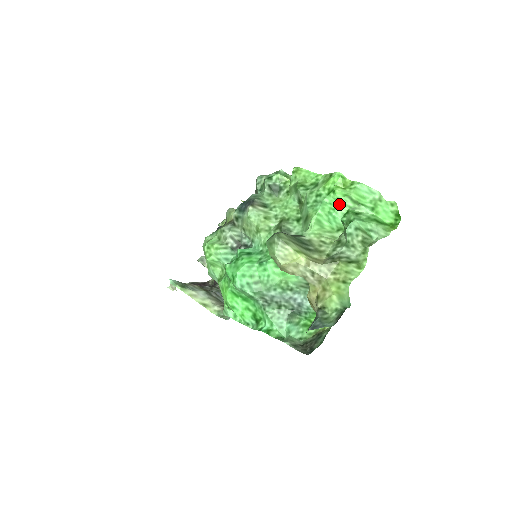
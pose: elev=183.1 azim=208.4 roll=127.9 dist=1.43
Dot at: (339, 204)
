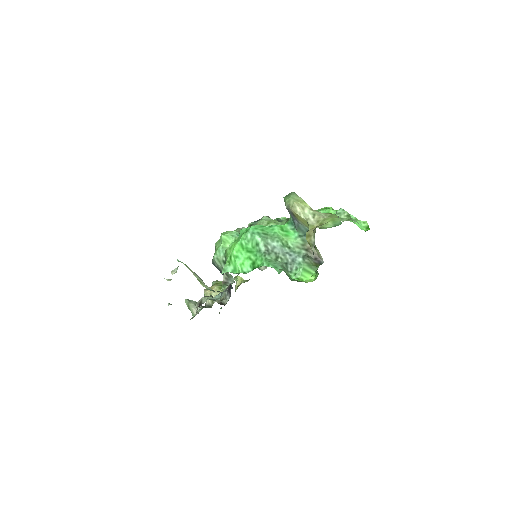
Dot at: (330, 212)
